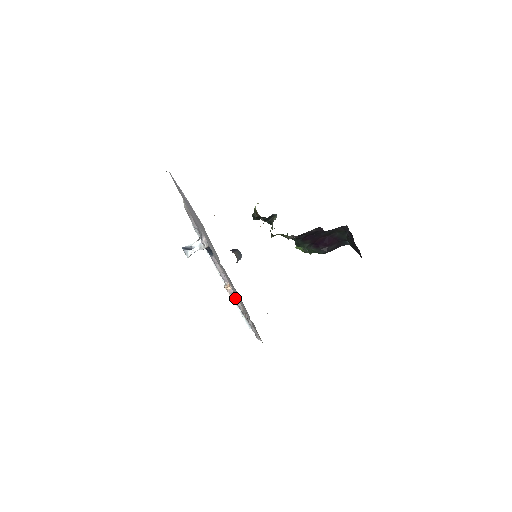
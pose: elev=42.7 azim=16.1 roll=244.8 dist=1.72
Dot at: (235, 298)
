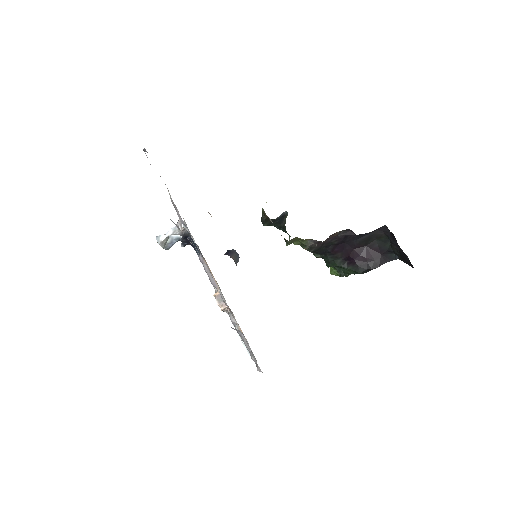
Dot at: (227, 310)
